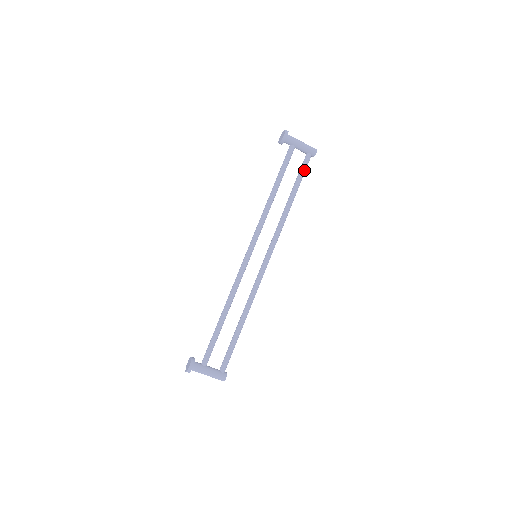
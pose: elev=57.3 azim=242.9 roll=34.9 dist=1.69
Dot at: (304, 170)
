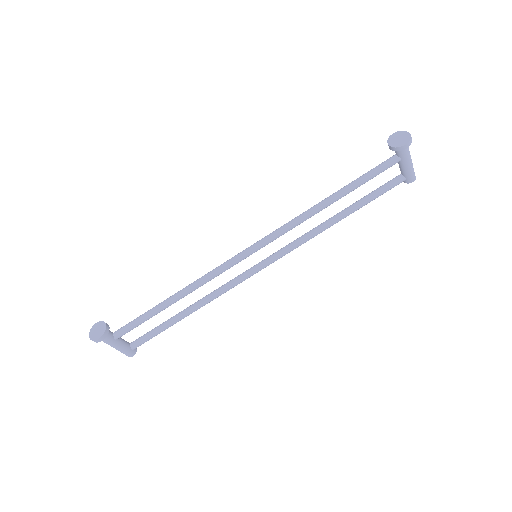
Dot at: (383, 193)
